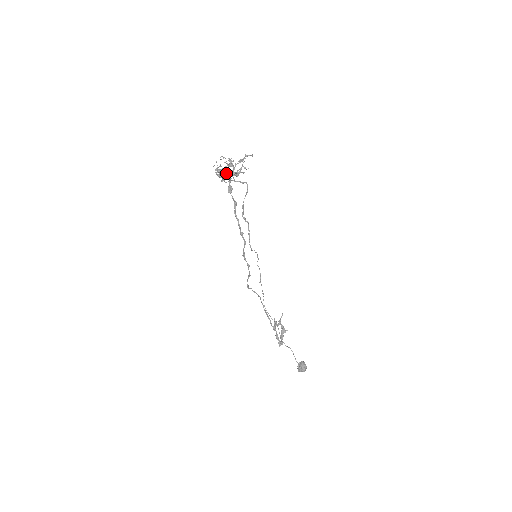
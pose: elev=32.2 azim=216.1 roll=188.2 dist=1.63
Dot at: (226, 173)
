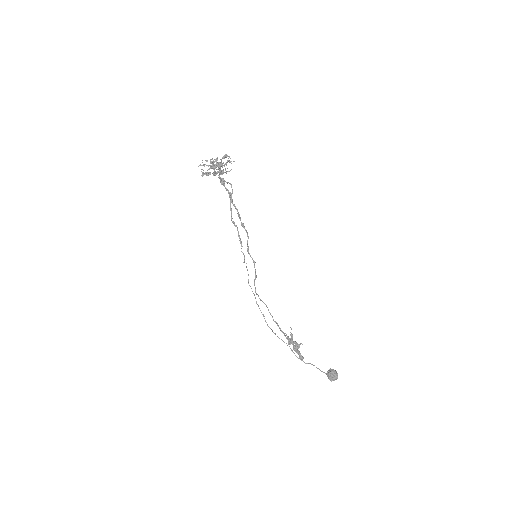
Dot at: (217, 163)
